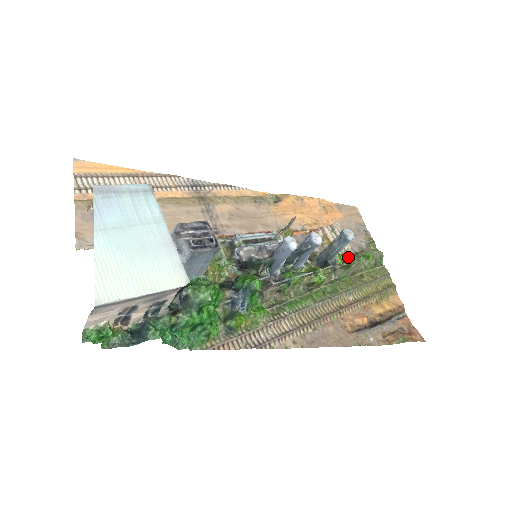
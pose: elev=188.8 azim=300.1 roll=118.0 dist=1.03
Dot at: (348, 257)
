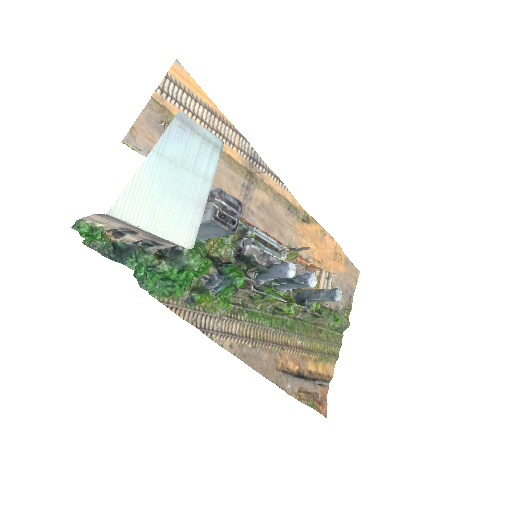
Dot at: (322, 308)
